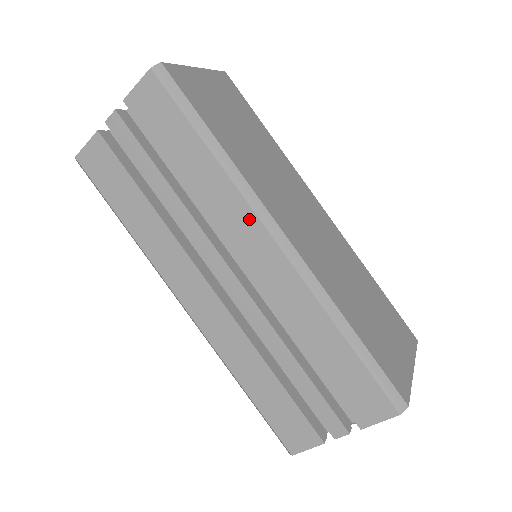
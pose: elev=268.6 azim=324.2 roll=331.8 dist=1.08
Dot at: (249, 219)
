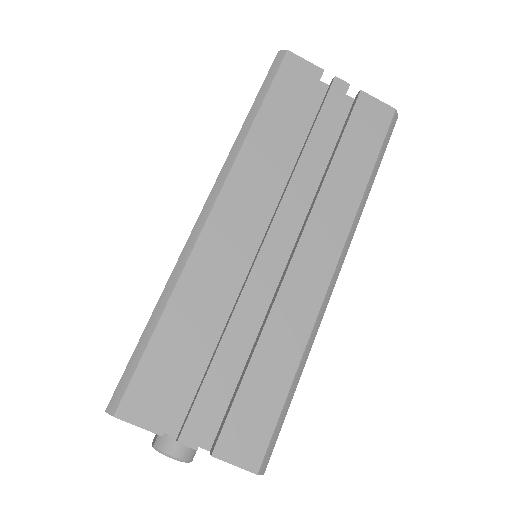
Dot at: (338, 238)
